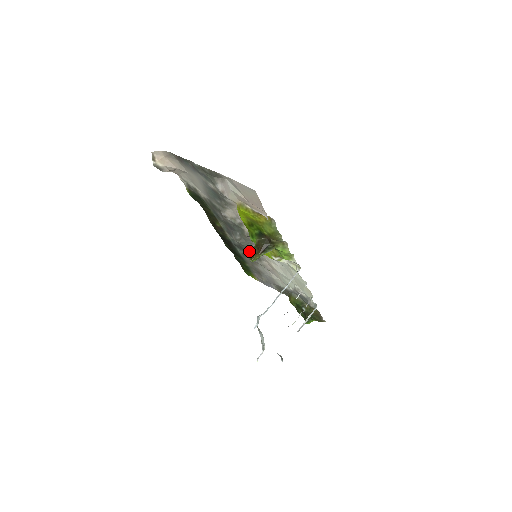
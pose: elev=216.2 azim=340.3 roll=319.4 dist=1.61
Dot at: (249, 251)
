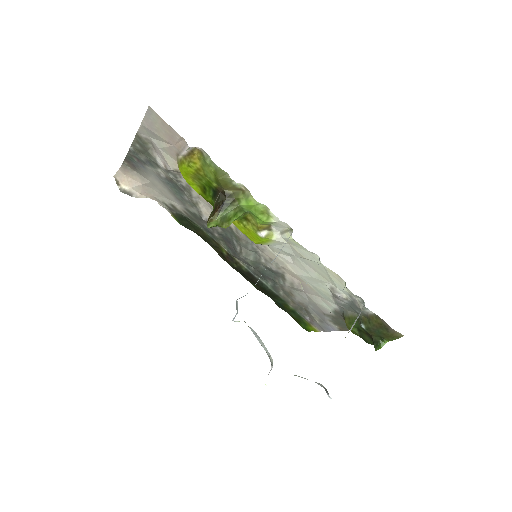
Dot at: (269, 273)
